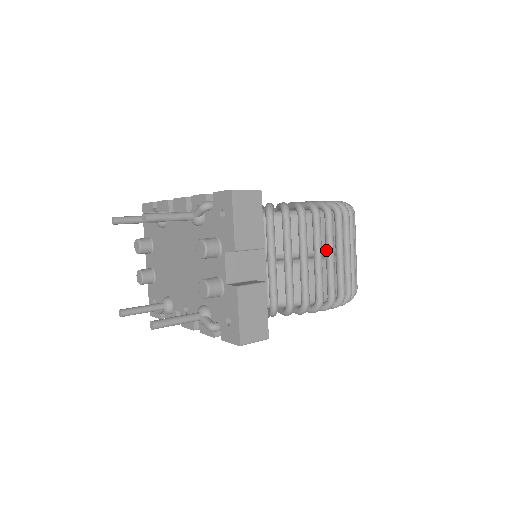
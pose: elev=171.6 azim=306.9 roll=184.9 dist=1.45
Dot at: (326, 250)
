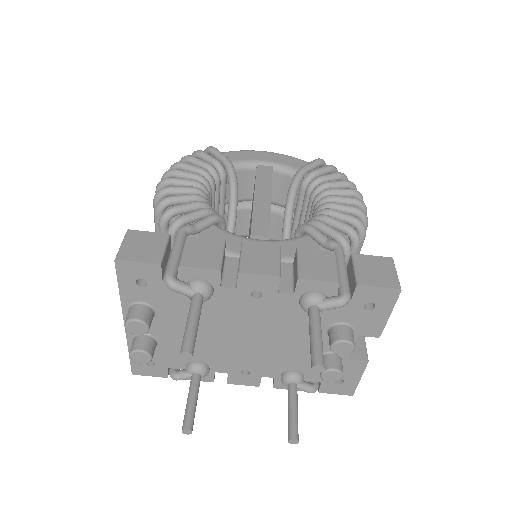
Dot at: occluded
